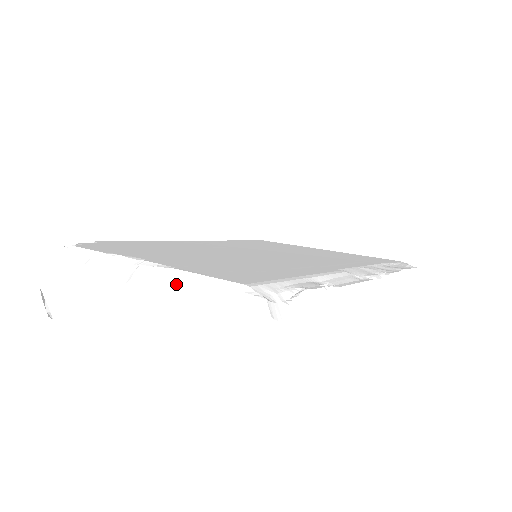
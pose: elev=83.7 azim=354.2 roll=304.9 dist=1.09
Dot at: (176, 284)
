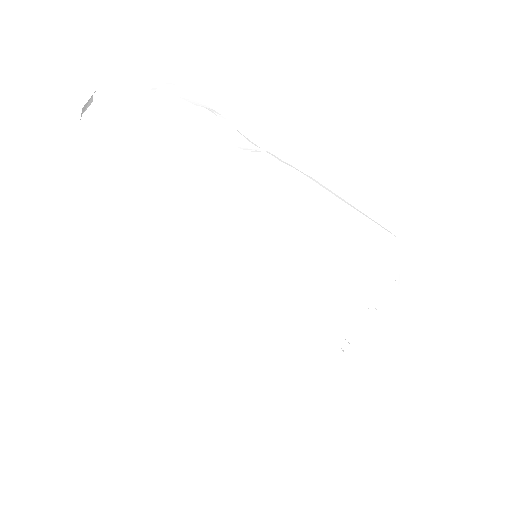
Dot at: (318, 188)
